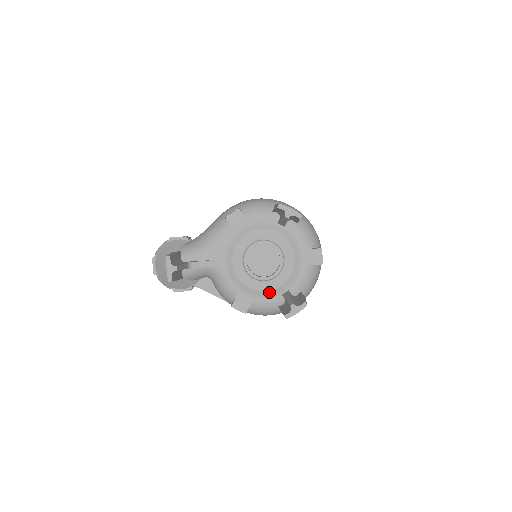
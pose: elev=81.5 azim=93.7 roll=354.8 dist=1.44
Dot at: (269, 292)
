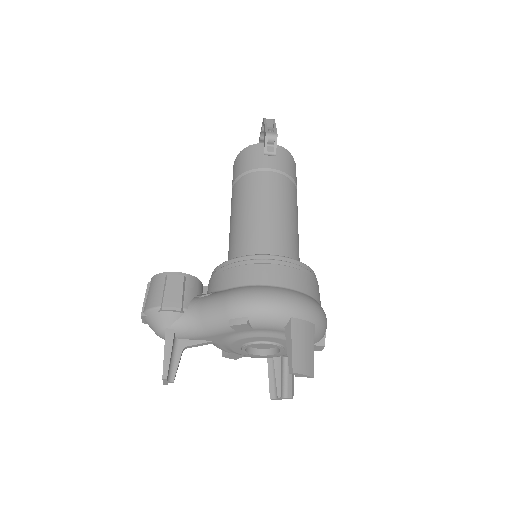
Dot at: (262, 357)
